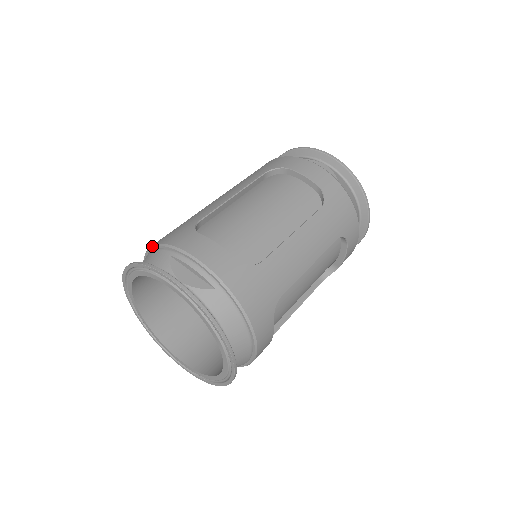
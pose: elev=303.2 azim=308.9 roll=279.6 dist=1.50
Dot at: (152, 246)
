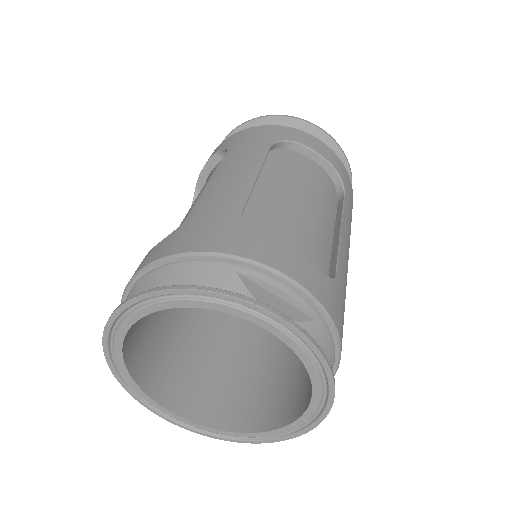
Dot at: (182, 254)
